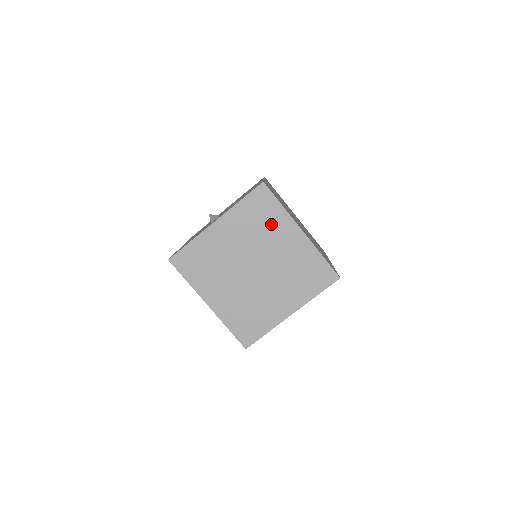
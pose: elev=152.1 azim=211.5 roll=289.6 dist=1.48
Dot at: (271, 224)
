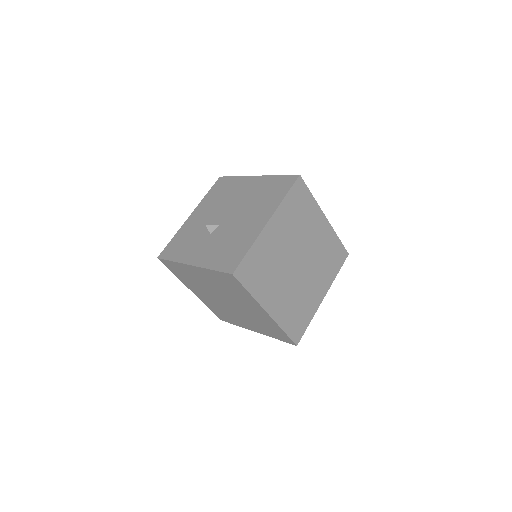
Dot at: (240, 295)
